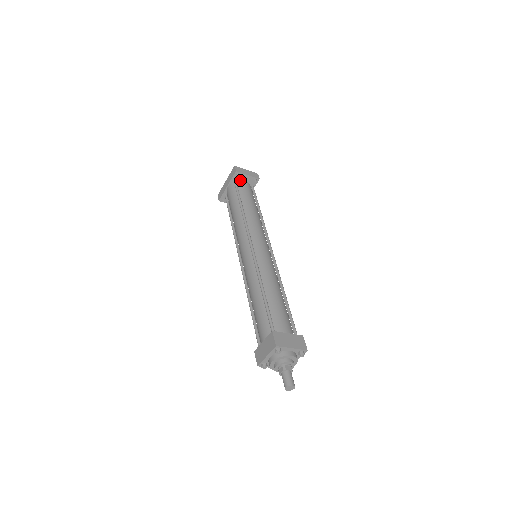
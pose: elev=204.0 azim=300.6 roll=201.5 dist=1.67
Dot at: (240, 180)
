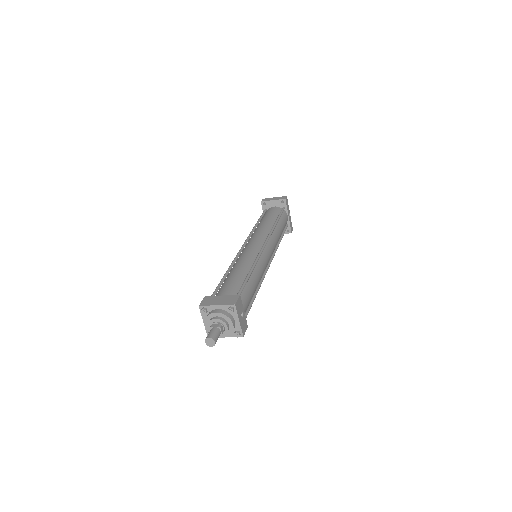
Dot at: (270, 208)
